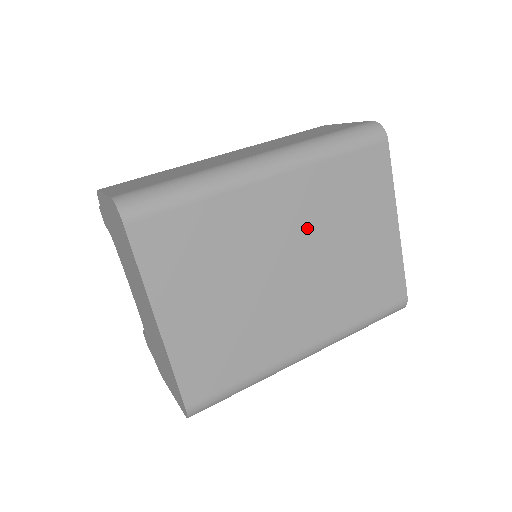
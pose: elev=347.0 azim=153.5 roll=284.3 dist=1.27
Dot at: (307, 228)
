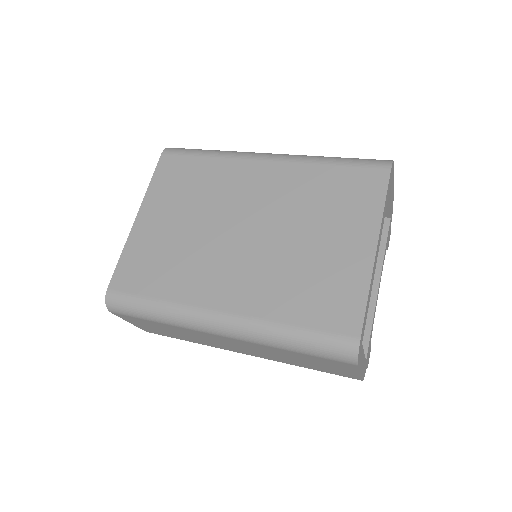
Dot at: (274, 207)
